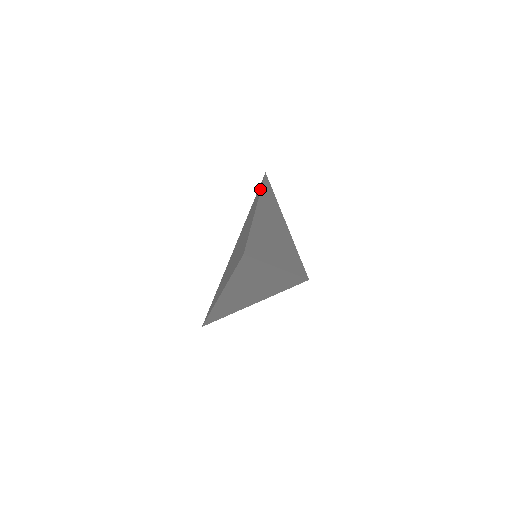
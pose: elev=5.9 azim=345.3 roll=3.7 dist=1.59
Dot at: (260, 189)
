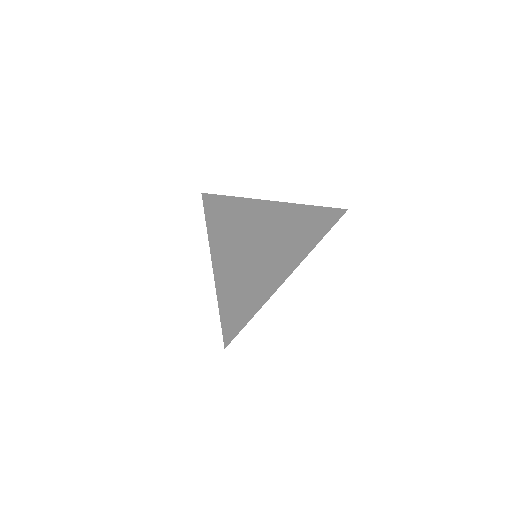
Dot at: (229, 198)
